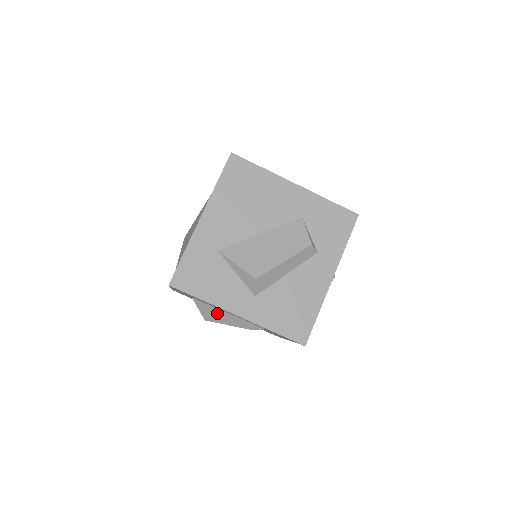
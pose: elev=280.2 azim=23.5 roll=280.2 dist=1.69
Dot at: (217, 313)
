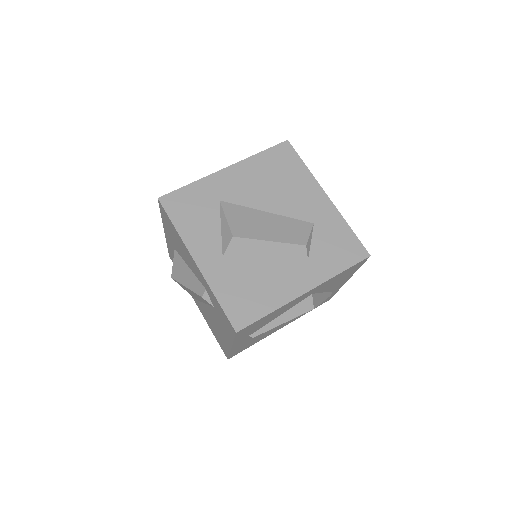
Dot at: (184, 271)
